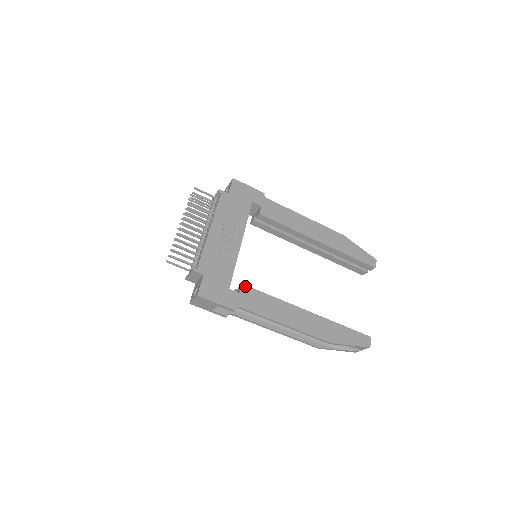
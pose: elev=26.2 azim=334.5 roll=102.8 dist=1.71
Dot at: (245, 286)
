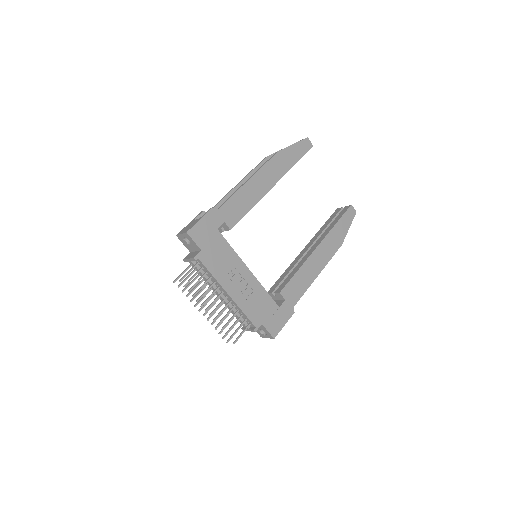
Dot at: (282, 291)
